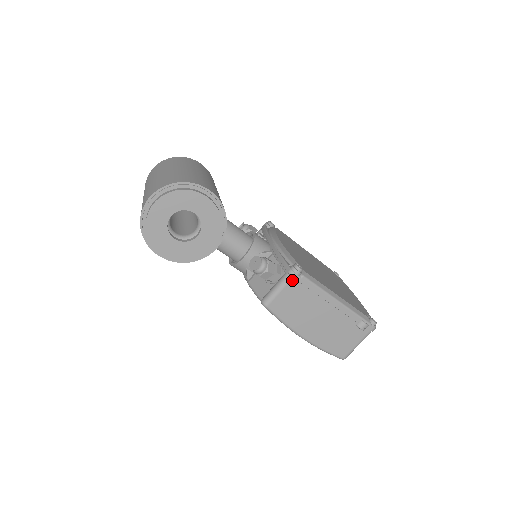
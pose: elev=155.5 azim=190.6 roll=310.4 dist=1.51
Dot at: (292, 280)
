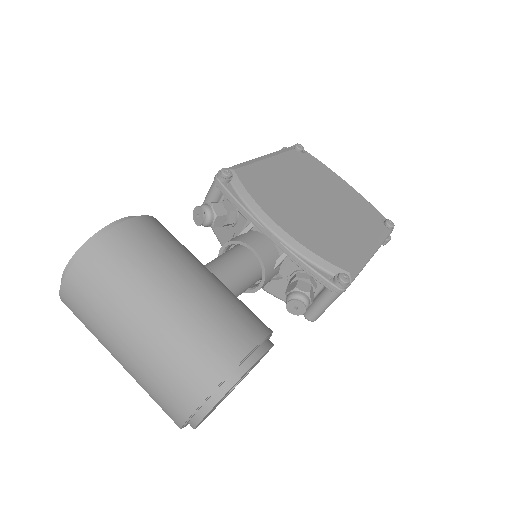
Dot at: occluded
